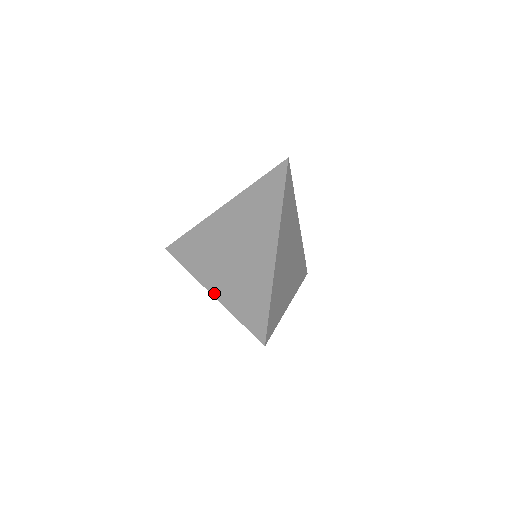
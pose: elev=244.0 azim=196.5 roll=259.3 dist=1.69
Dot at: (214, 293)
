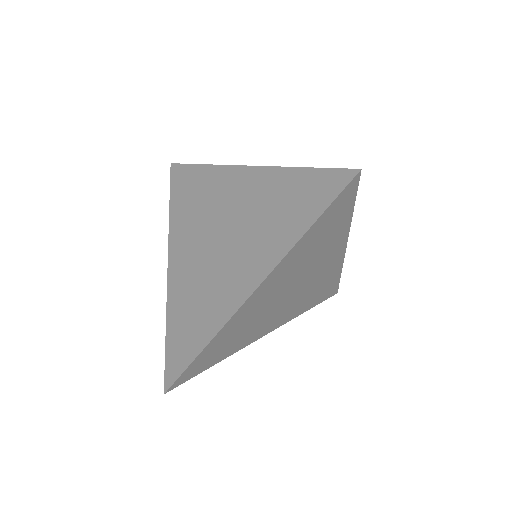
Dot at: (170, 272)
